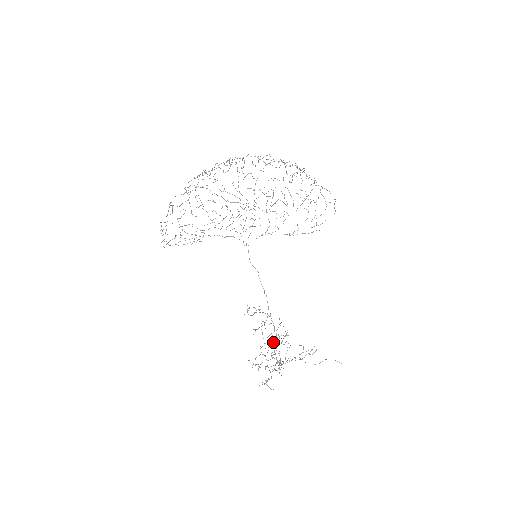
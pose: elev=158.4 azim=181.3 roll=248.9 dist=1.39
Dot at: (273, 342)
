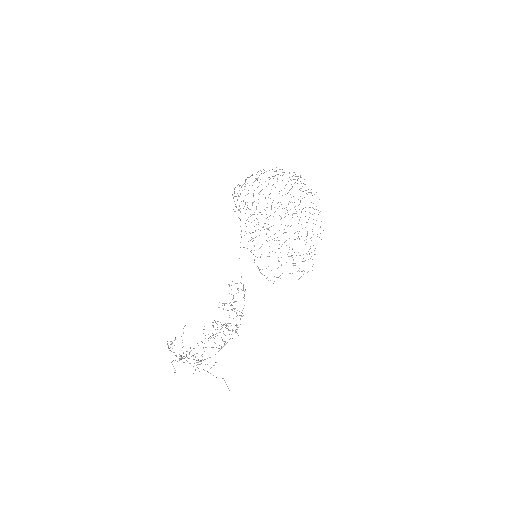
Dot at: (217, 327)
